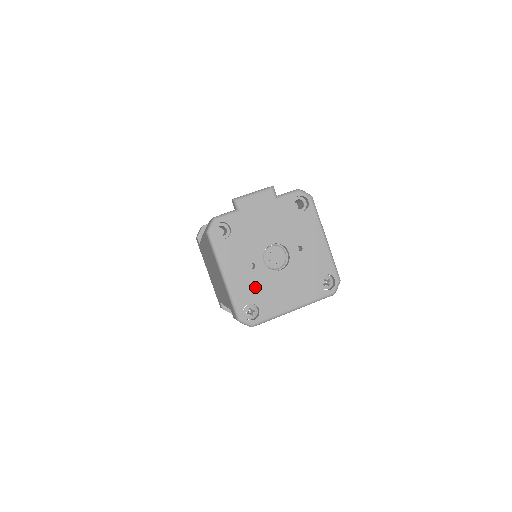
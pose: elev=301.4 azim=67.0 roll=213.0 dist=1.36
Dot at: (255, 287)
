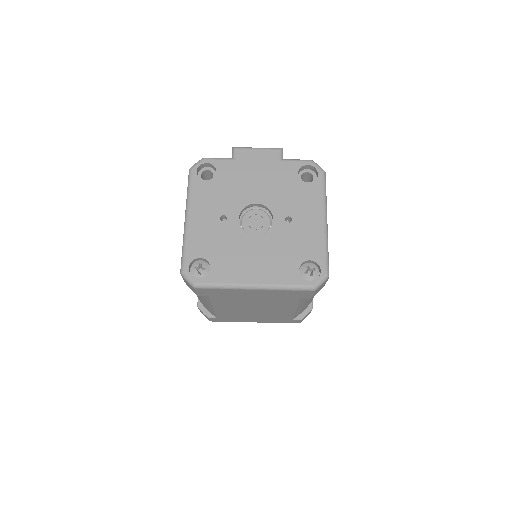
Dot at: (217, 242)
